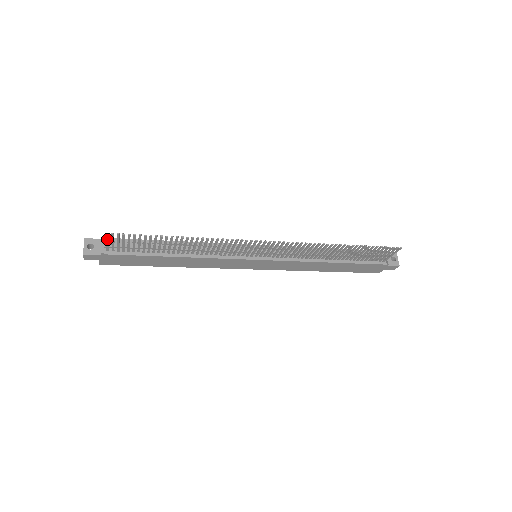
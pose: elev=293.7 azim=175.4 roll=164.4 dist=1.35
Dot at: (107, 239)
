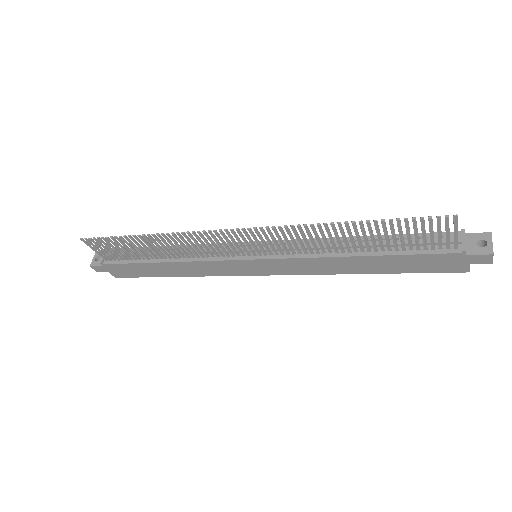
Dot at: (89, 246)
